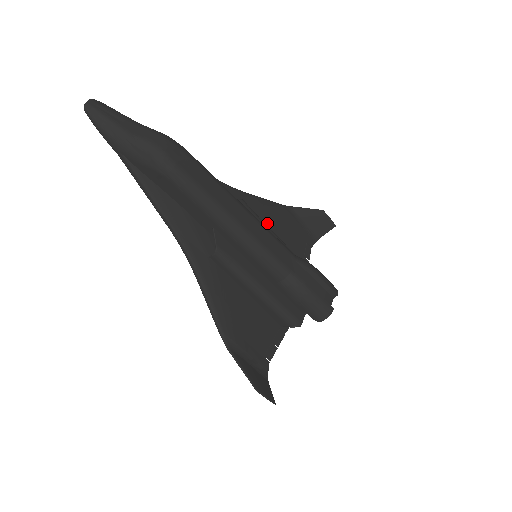
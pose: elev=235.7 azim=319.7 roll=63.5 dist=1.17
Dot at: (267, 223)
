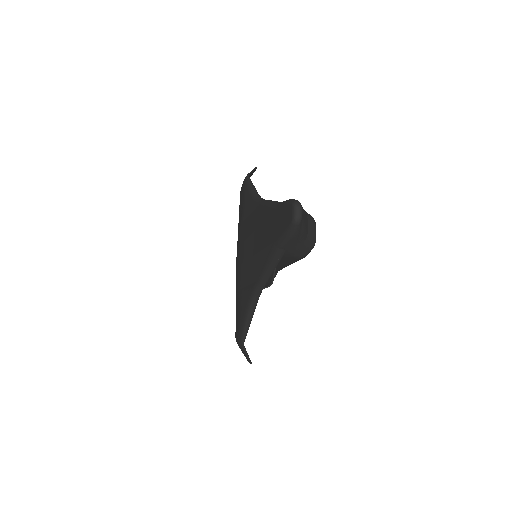
Dot at: occluded
